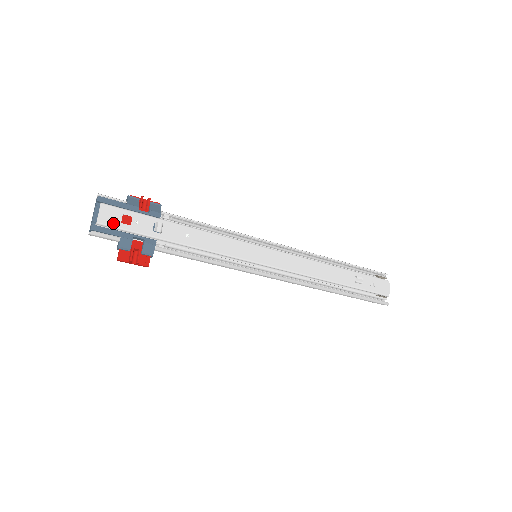
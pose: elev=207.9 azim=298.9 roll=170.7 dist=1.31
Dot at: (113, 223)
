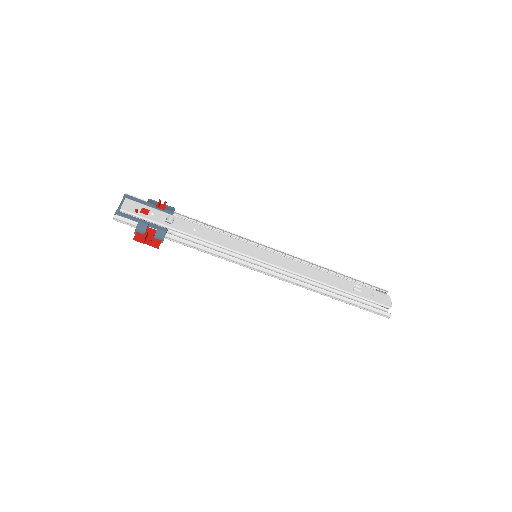
Dot at: (133, 212)
